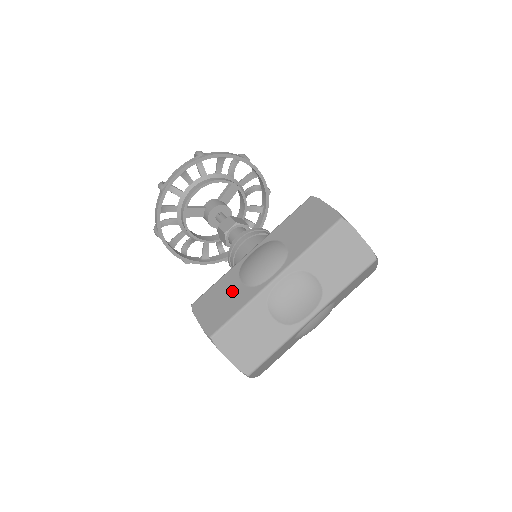
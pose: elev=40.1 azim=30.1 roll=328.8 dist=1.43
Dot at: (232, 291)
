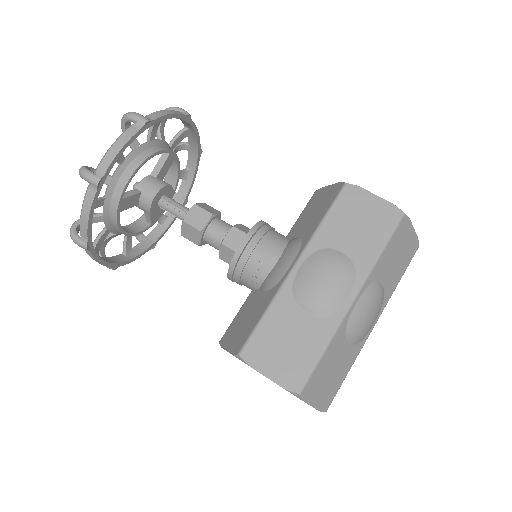
Dot at: (298, 326)
